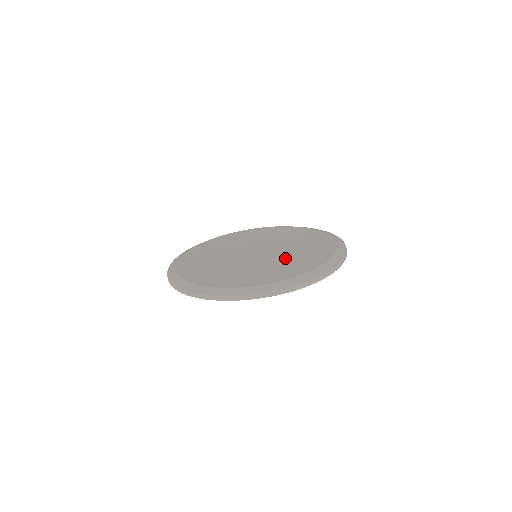
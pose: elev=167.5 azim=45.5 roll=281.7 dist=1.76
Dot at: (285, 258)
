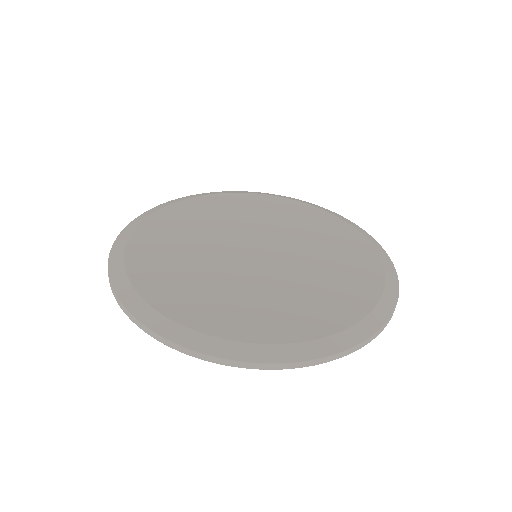
Dot at: (319, 263)
